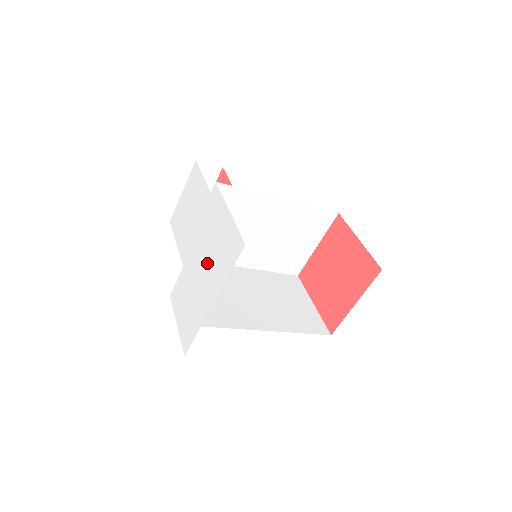
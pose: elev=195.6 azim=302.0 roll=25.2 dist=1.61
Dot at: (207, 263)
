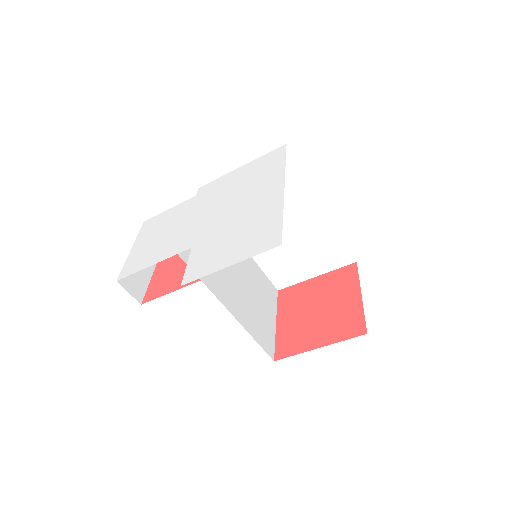
Dot at: (241, 197)
